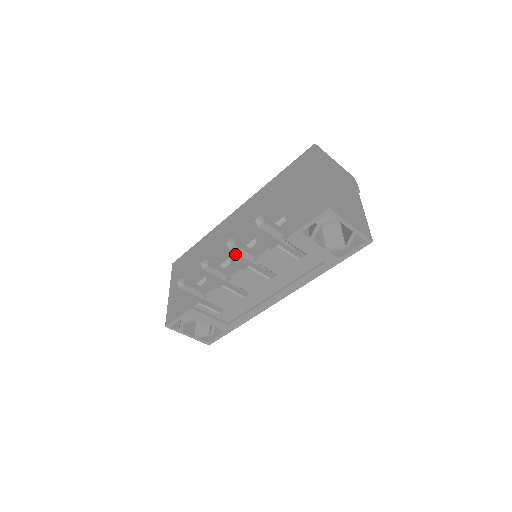
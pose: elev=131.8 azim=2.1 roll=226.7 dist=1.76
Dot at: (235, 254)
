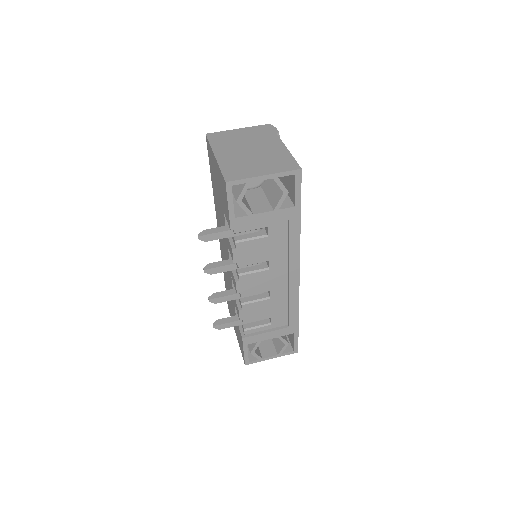
Dot at: (230, 271)
